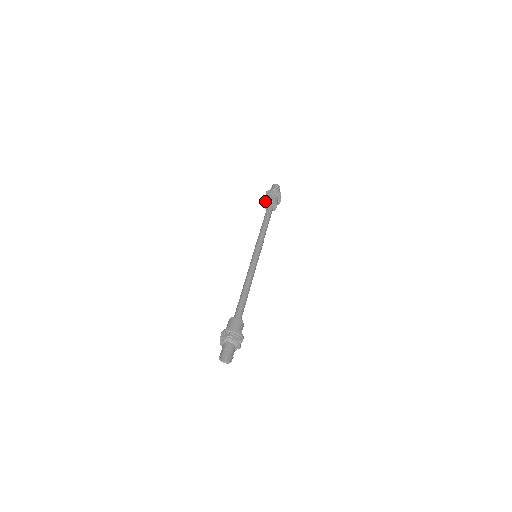
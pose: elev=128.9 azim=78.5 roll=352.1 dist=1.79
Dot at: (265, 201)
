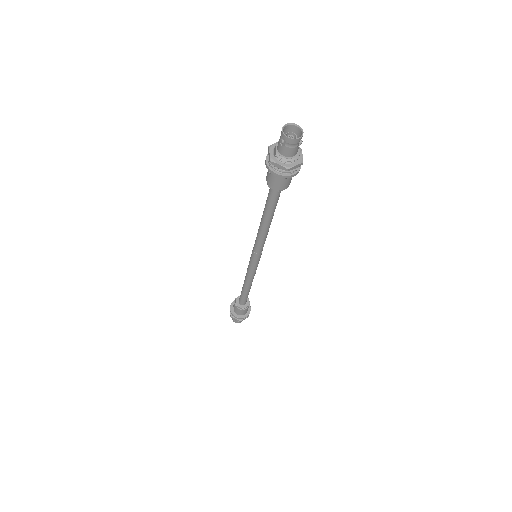
Dot at: (231, 312)
